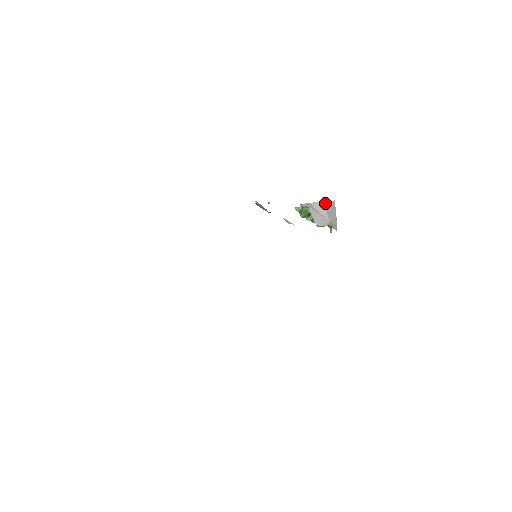
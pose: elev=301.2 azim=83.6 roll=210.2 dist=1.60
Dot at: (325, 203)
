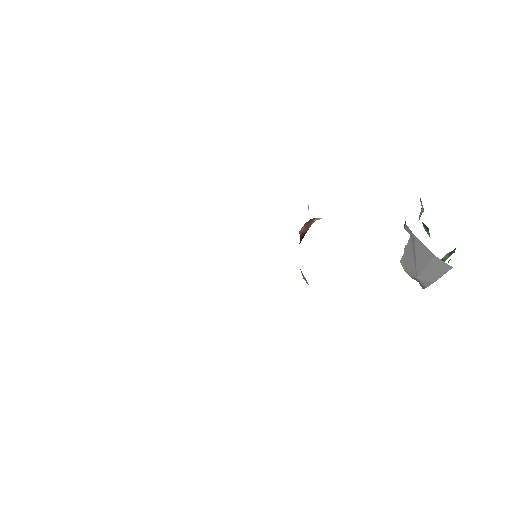
Dot at: (434, 258)
